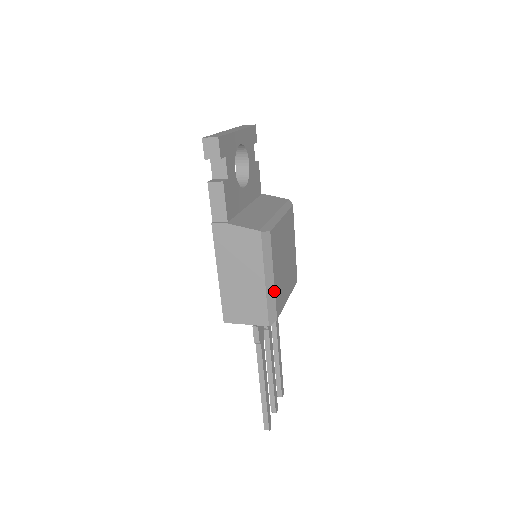
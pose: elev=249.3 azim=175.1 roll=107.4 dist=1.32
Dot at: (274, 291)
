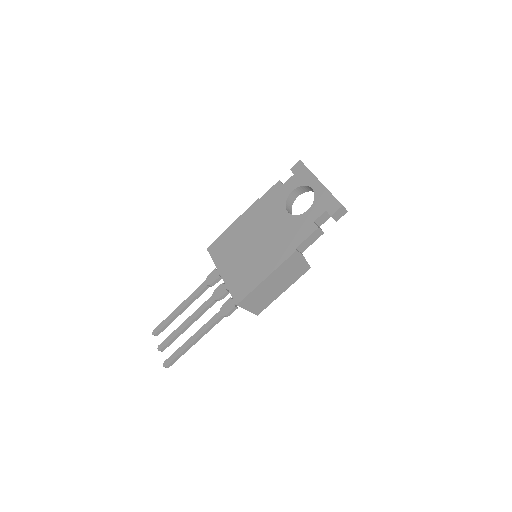
Dot at: occluded
